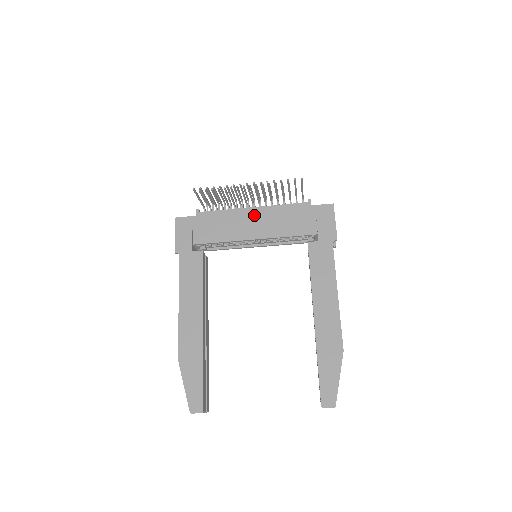
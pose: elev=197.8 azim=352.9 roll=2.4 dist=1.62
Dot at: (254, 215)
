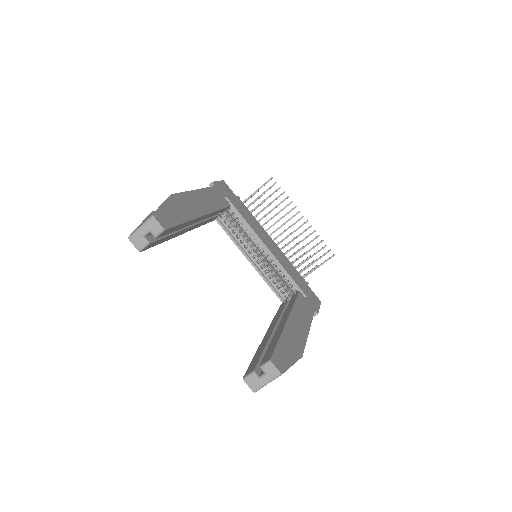
Dot at: (272, 243)
